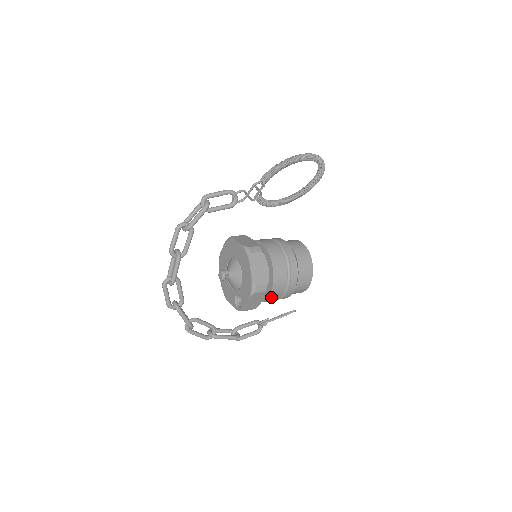
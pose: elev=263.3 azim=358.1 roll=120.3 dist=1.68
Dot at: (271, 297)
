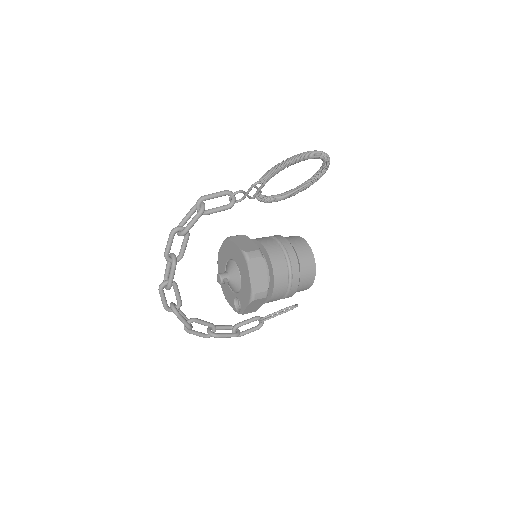
Dot at: (272, 300)
